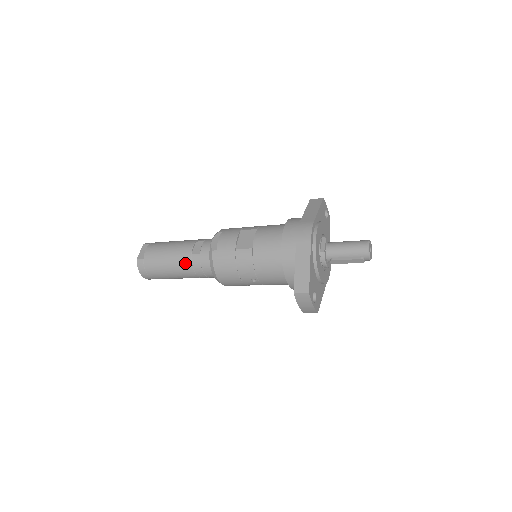
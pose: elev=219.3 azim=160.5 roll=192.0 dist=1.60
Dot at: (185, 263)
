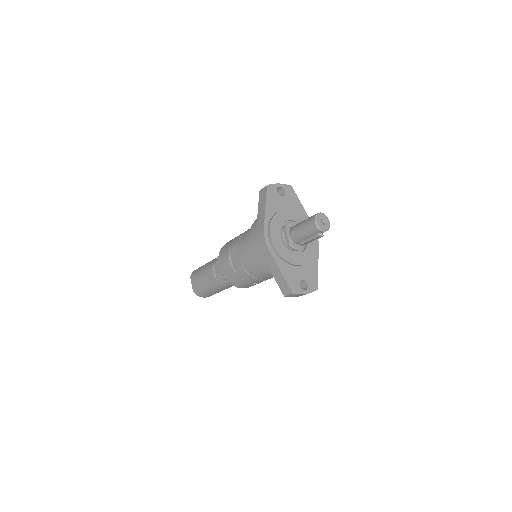
Dot at: (218, 285)
